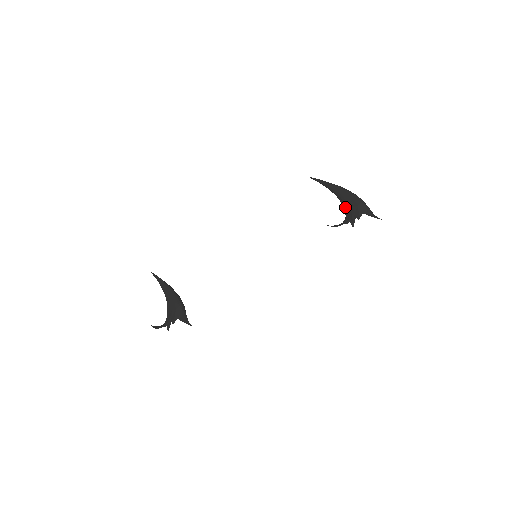
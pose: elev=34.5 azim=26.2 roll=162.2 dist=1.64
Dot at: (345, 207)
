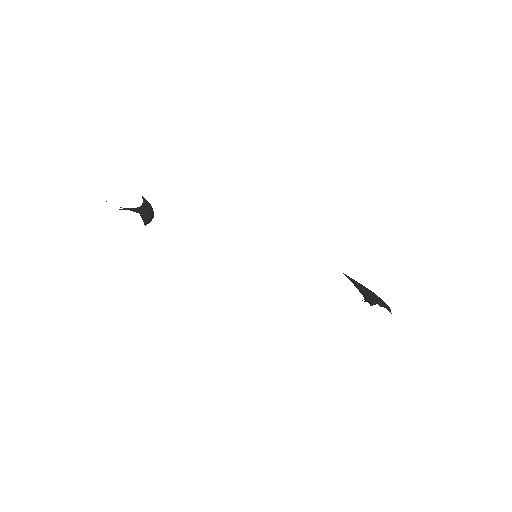
Dot at: (368, 297)
